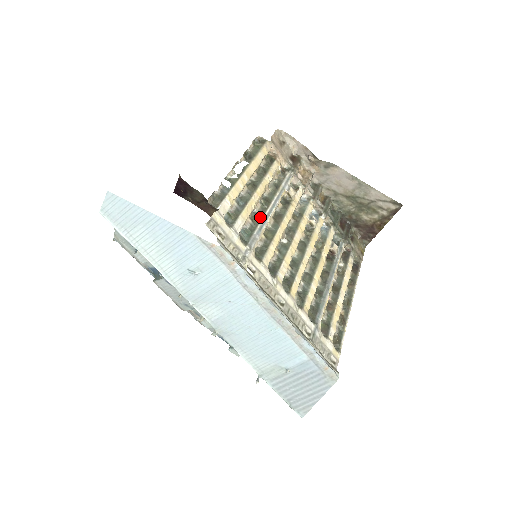
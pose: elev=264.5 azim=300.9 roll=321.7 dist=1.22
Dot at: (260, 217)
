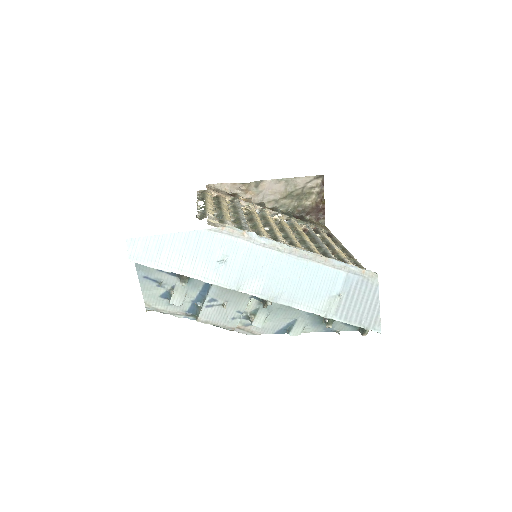
Dot at: (239, 220)
